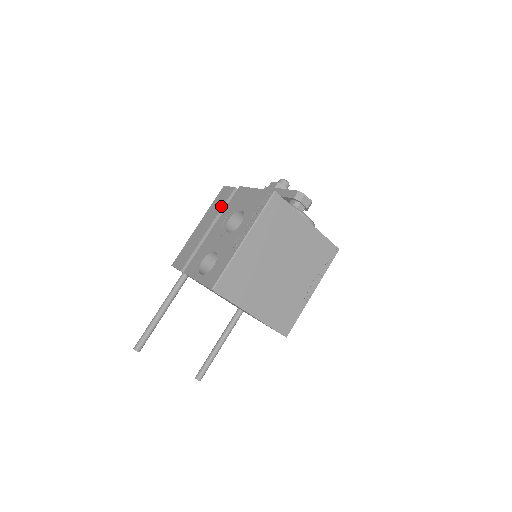
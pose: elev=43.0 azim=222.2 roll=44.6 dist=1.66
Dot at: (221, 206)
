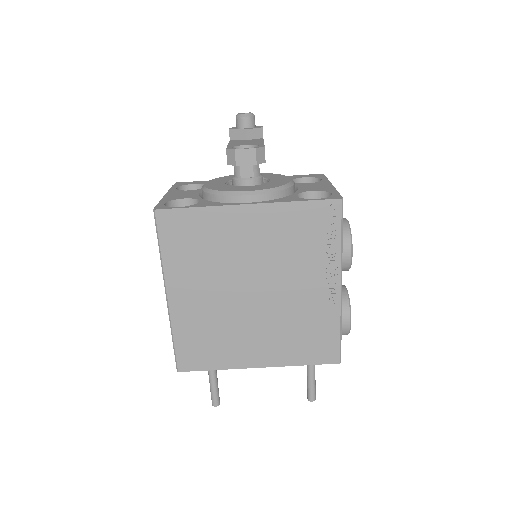
Dot at: occluded
